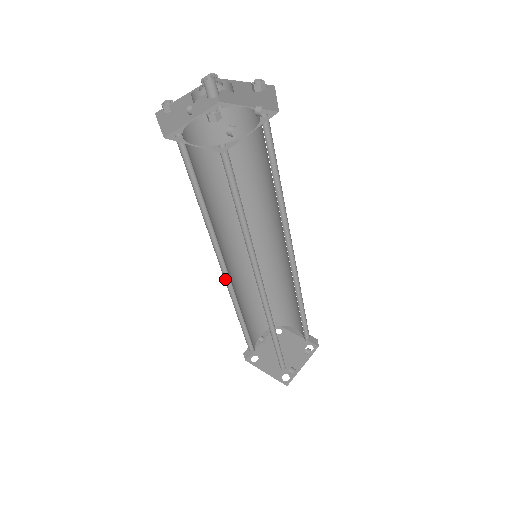
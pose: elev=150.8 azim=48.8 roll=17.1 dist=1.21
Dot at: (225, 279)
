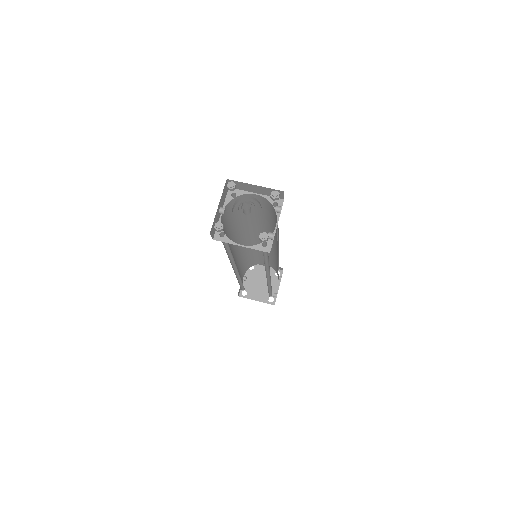
Dot at: (234, 272)
